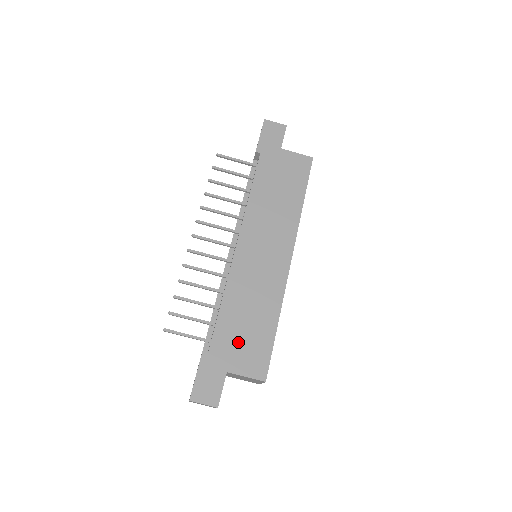
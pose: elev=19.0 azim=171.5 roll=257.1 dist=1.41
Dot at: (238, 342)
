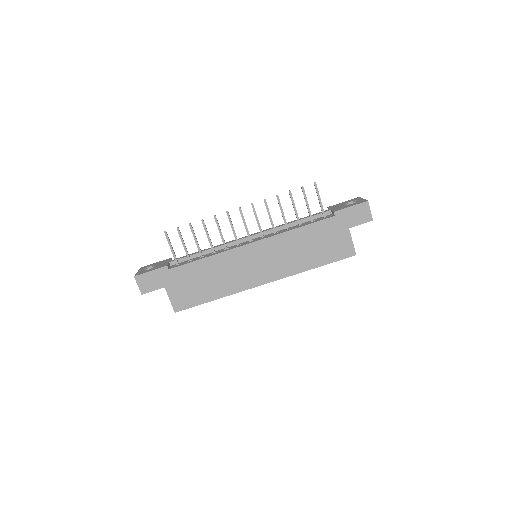
Dot at: (187, 283)
